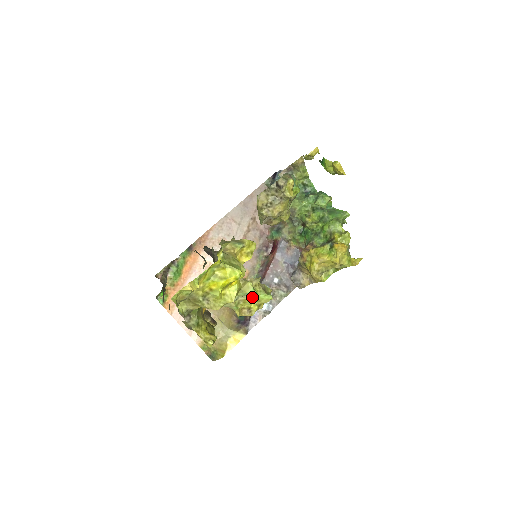
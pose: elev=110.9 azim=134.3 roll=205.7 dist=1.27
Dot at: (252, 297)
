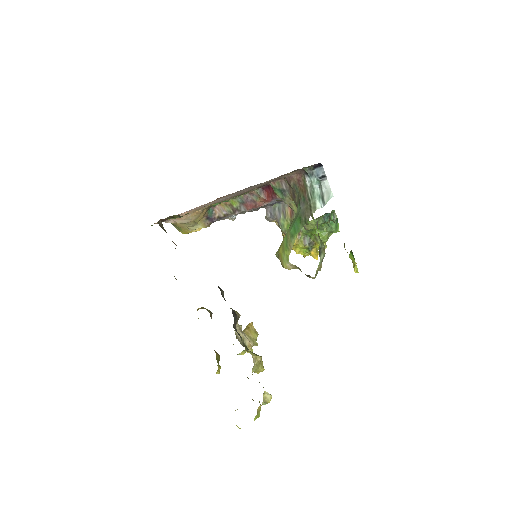
Dot at: occluded
